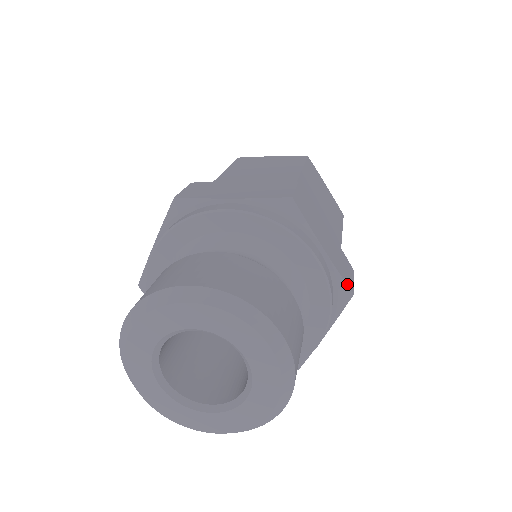
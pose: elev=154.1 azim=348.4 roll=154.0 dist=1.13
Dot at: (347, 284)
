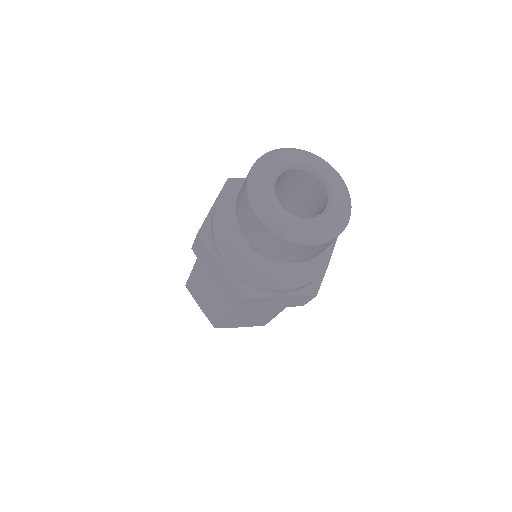
Dot at: (319, 288)
